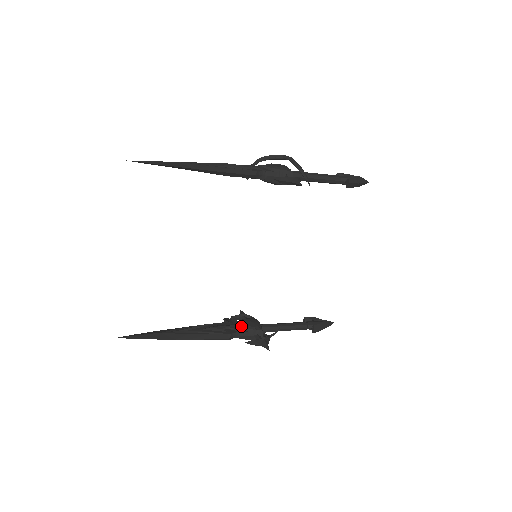
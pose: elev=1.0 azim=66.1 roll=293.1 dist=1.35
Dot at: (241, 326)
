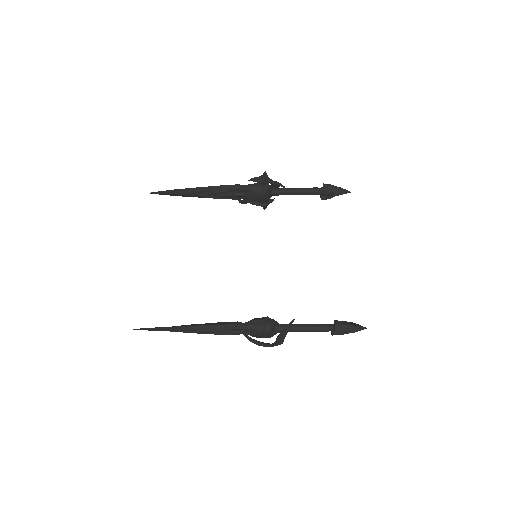
Dot at: occluded
